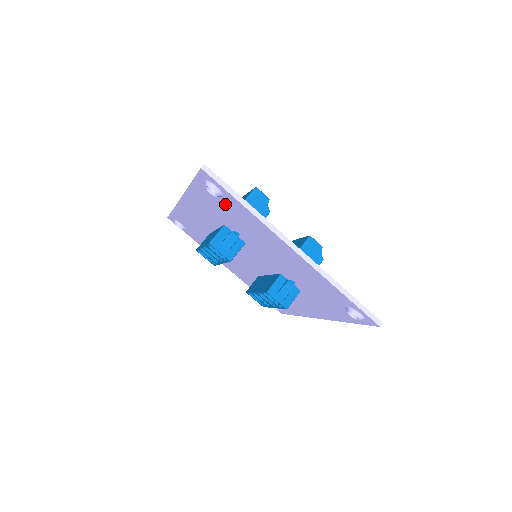
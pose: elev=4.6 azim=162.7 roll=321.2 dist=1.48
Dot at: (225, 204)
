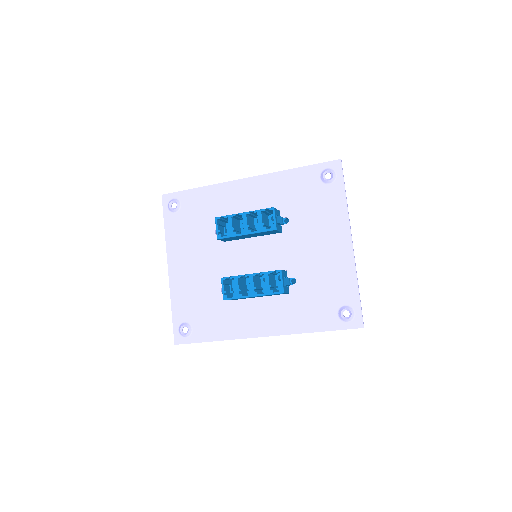
Dot at: (320, 191)
